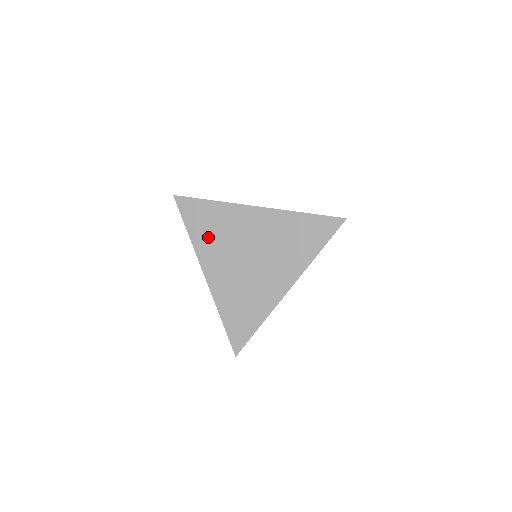
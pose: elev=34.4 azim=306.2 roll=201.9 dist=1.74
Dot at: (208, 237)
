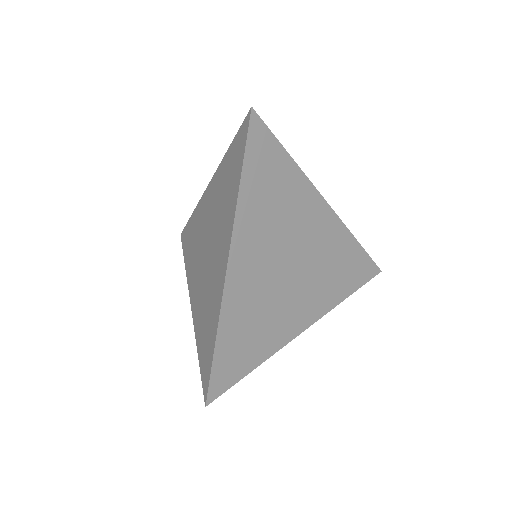
Dot at: (261, 206)
